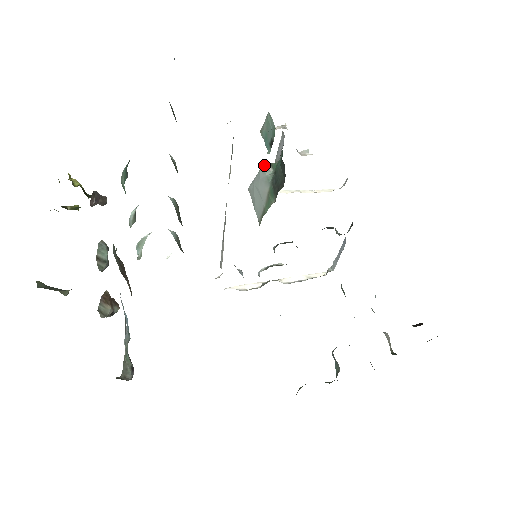
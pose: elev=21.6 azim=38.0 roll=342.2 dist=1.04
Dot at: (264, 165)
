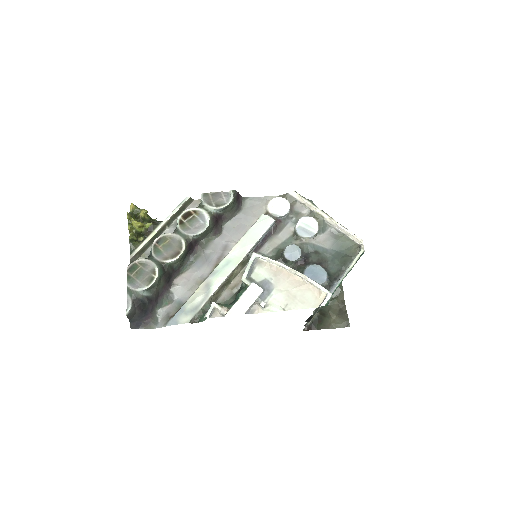
Dot at: occluded
